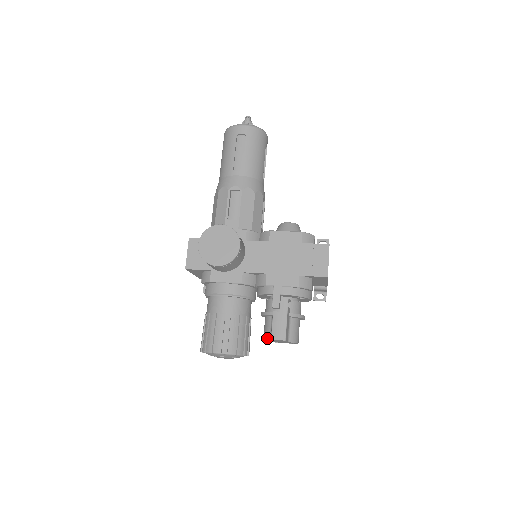
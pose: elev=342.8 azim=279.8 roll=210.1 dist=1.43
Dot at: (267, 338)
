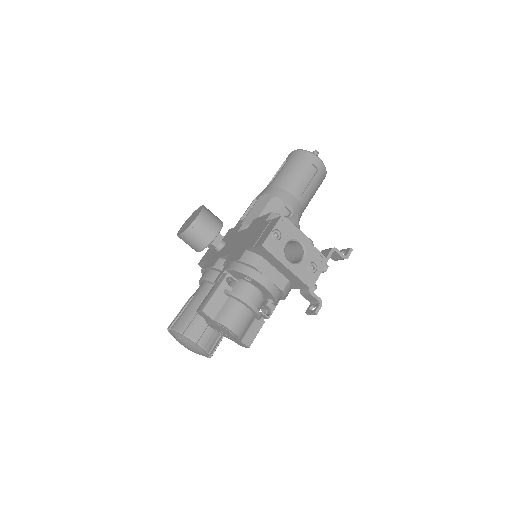
Dot at: occluded
